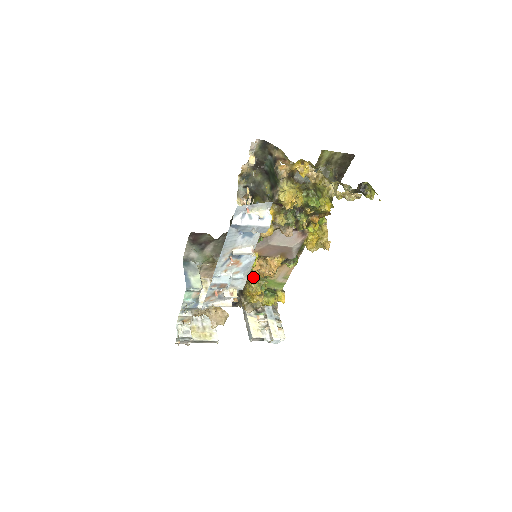
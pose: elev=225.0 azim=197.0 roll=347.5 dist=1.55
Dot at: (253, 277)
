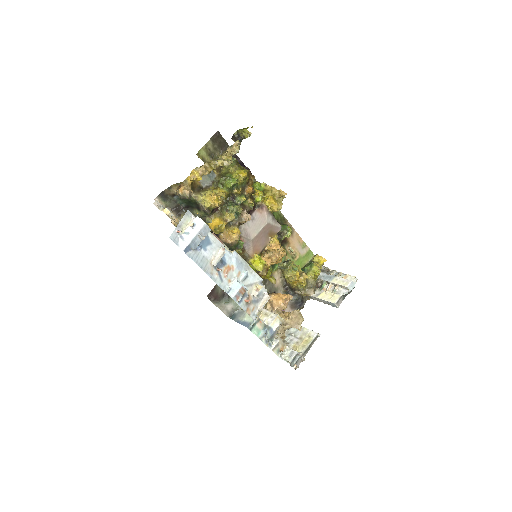
Dot at: (282, 271)
